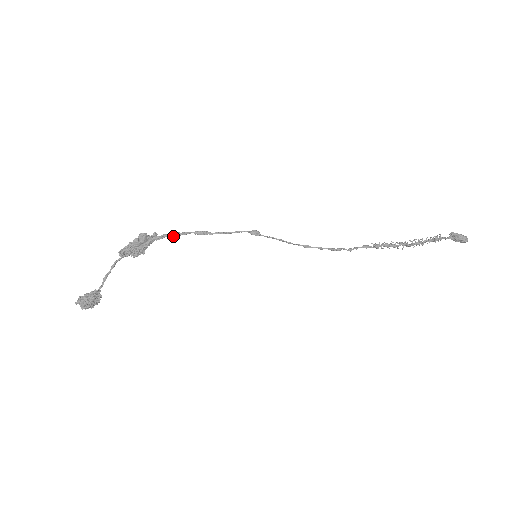
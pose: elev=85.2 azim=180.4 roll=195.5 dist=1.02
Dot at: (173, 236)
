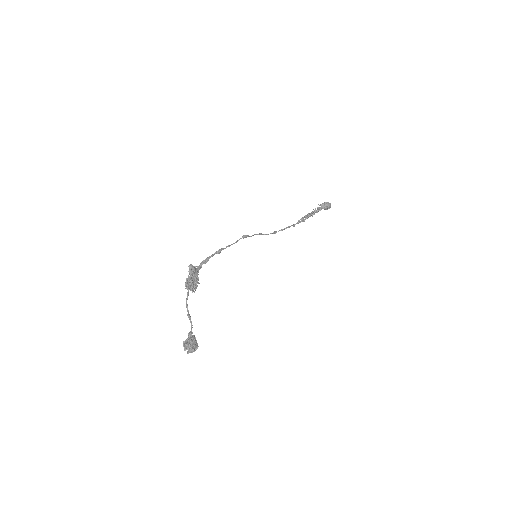
Dot at: (206, 261)
